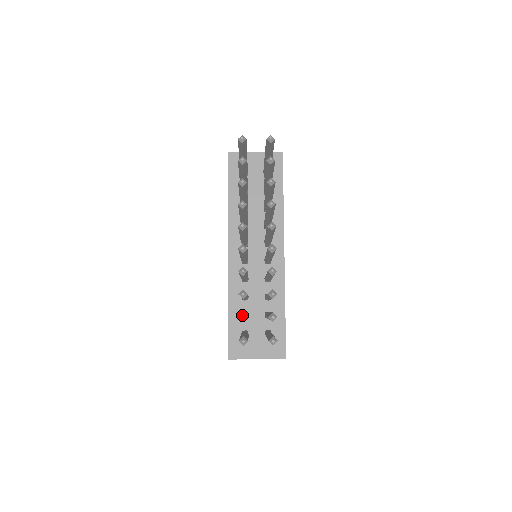
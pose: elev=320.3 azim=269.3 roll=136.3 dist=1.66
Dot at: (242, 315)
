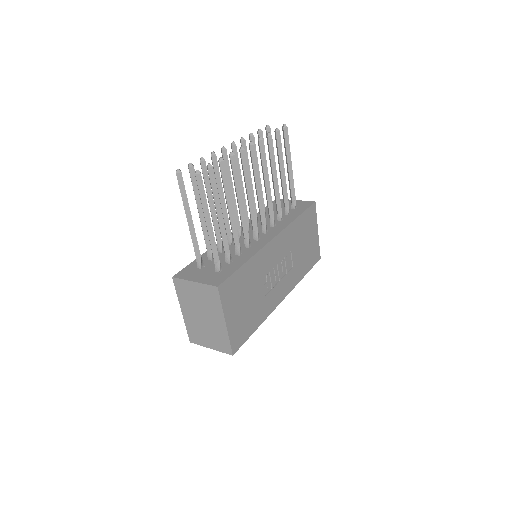
Dot at: (191, 163)
